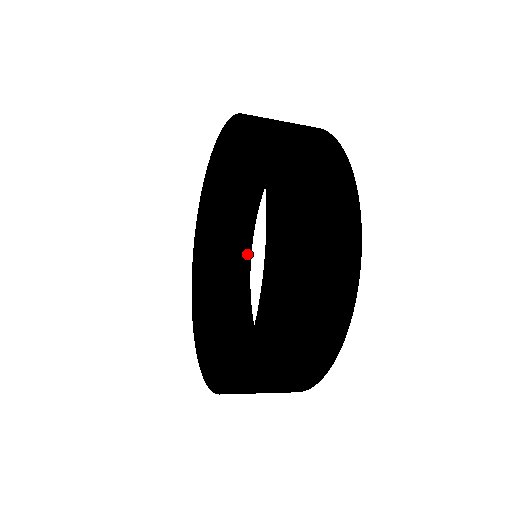
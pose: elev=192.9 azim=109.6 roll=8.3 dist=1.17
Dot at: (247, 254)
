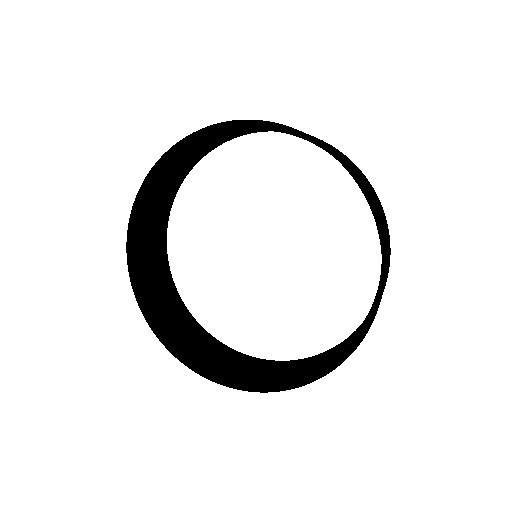
Dot at: (172, 198)
